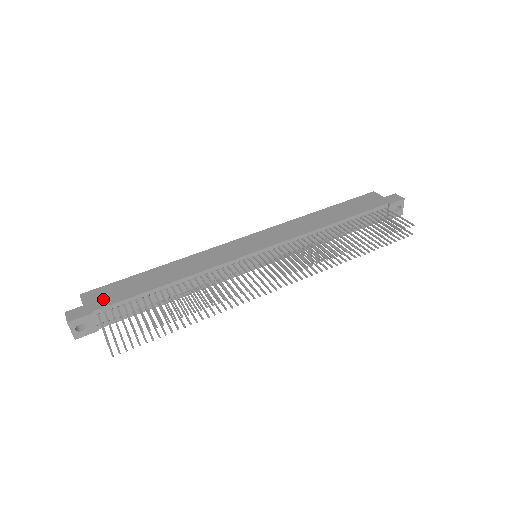
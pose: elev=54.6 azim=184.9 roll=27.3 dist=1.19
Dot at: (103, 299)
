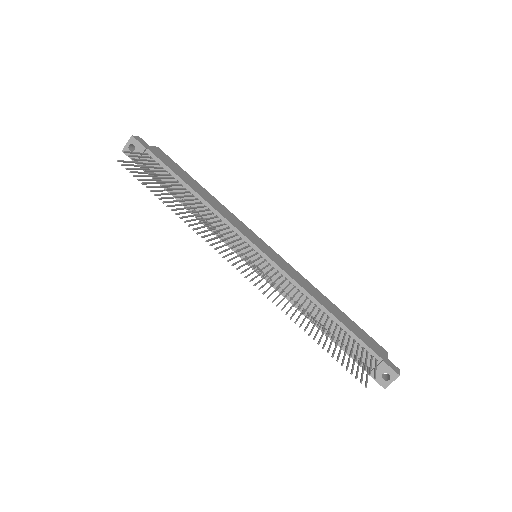
Dot at: (161, 156)
